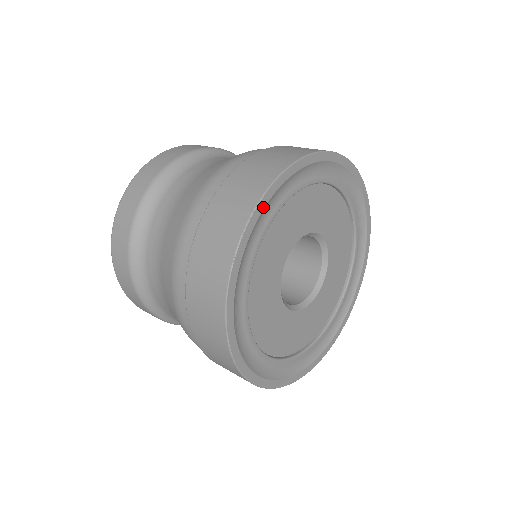
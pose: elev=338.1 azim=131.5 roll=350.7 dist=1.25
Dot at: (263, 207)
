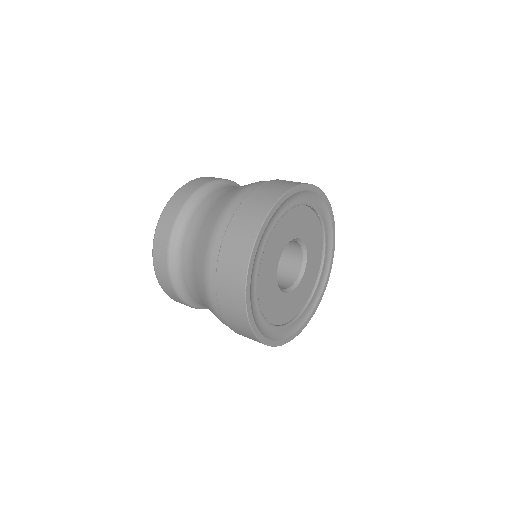
Dot at: (250, 277)
